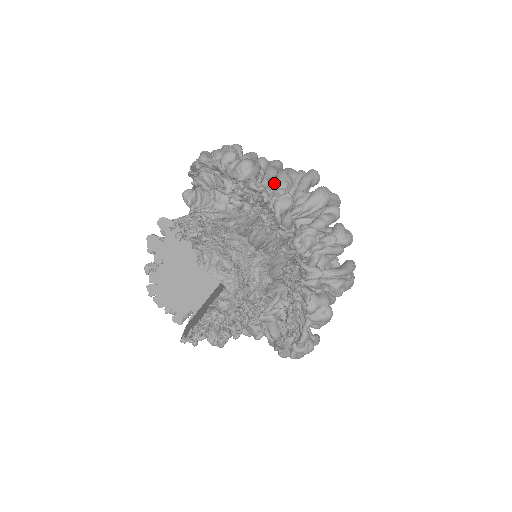
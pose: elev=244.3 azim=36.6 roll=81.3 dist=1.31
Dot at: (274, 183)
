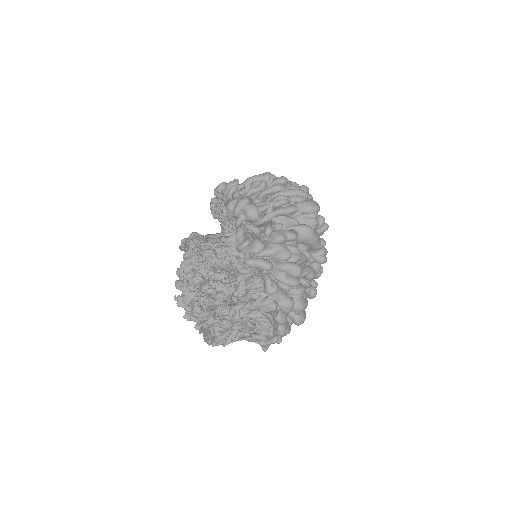
Dot at: occluded
